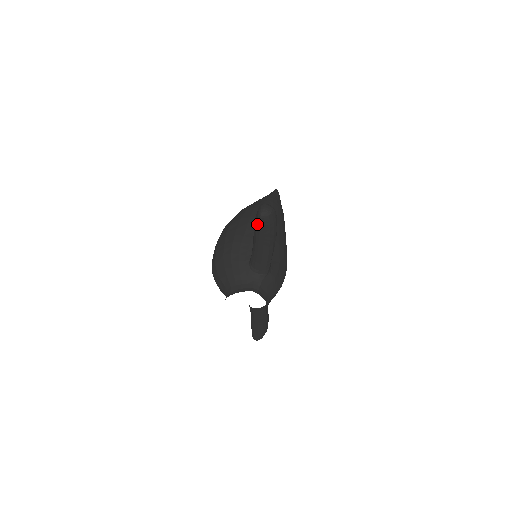
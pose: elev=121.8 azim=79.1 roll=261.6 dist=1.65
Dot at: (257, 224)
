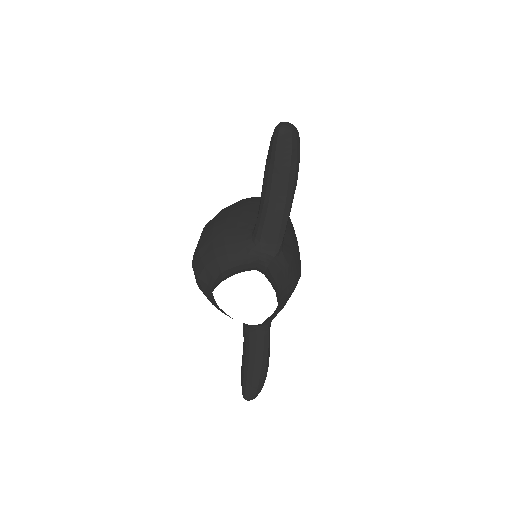
Dot at: (272, 149)
